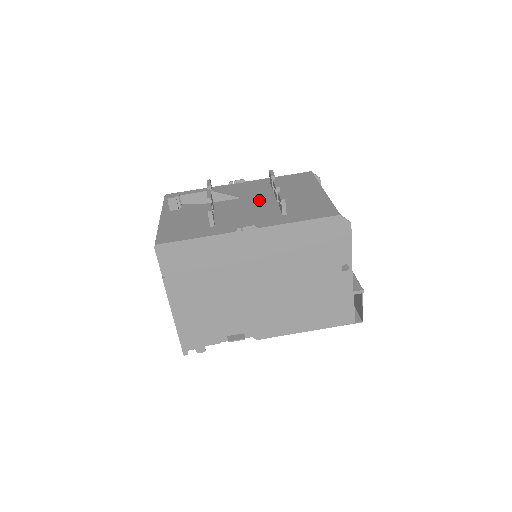
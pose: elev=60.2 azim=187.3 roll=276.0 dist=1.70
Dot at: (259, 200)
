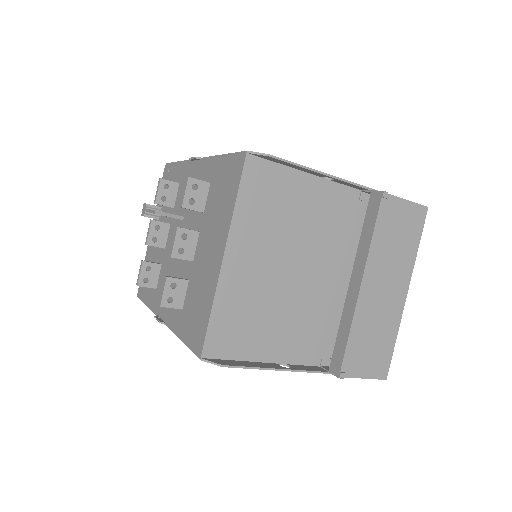
Dot at: occluded
